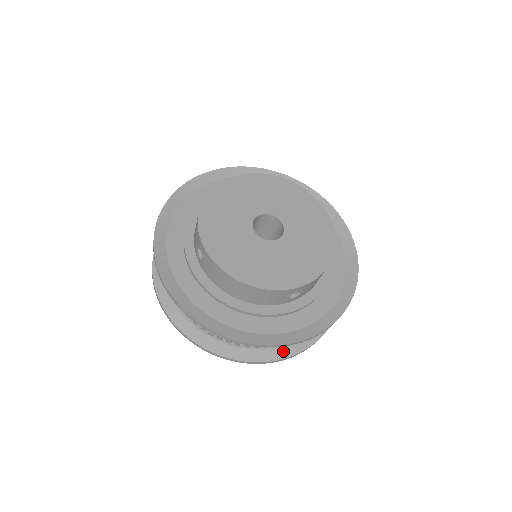
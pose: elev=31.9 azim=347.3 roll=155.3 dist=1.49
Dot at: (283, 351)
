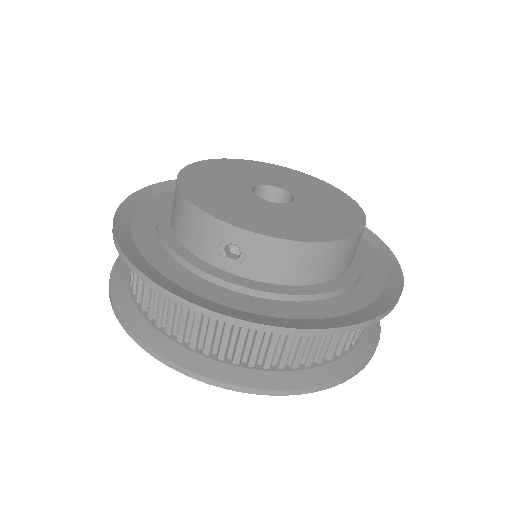
Dot at: (181, 354)
